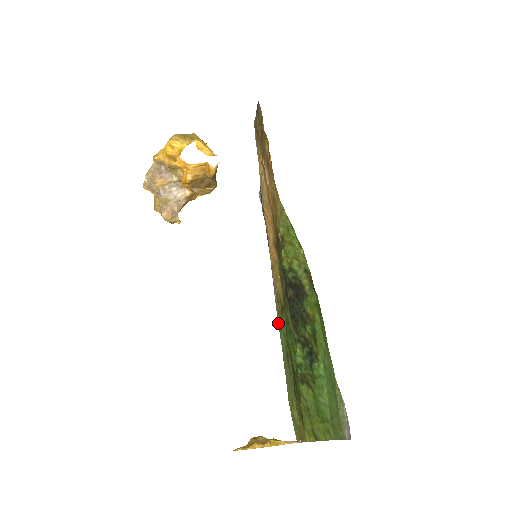
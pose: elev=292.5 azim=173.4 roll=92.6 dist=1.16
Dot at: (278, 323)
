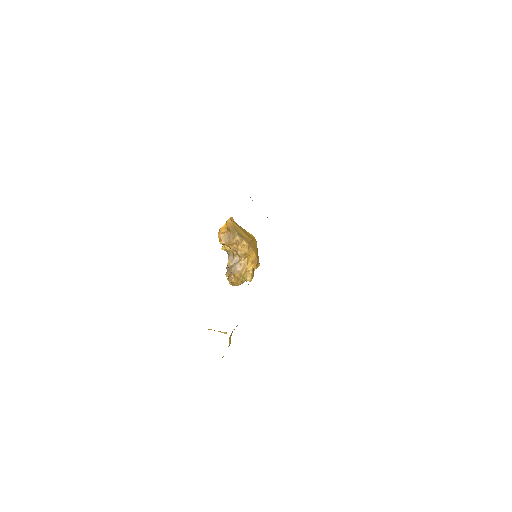
Dot at: occluded
